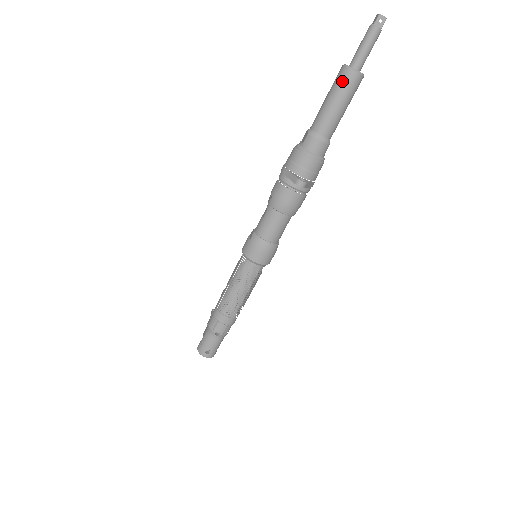
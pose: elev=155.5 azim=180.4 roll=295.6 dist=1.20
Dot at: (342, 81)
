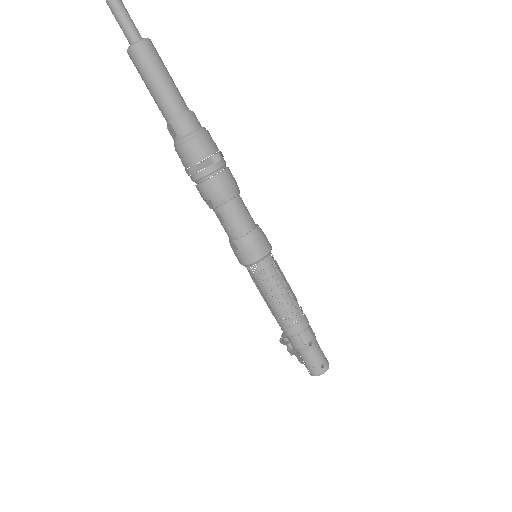
Dot at: (142, 59)
